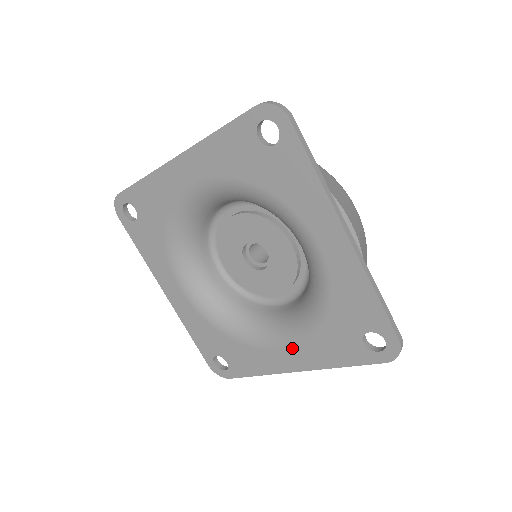
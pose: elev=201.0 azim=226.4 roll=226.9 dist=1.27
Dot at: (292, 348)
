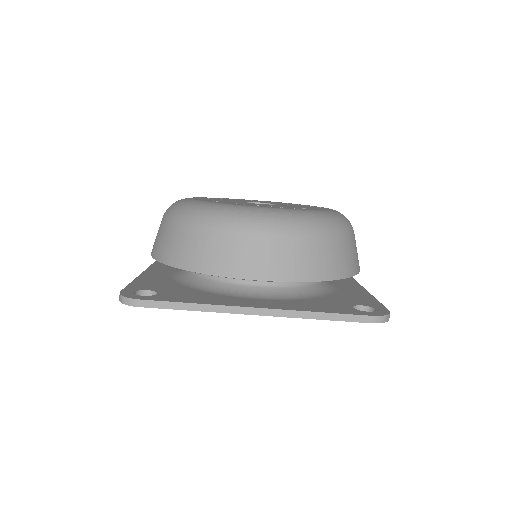
Dot at: occluded
